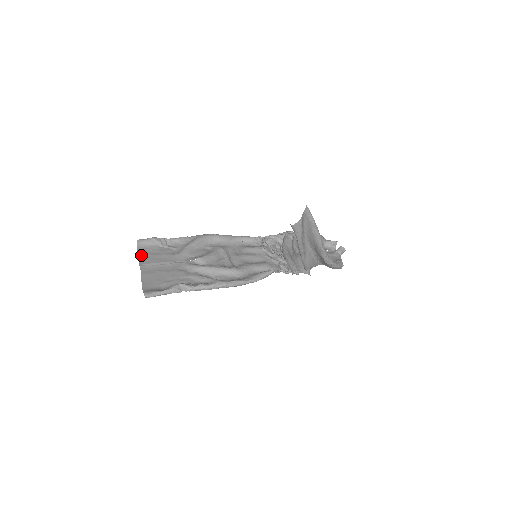
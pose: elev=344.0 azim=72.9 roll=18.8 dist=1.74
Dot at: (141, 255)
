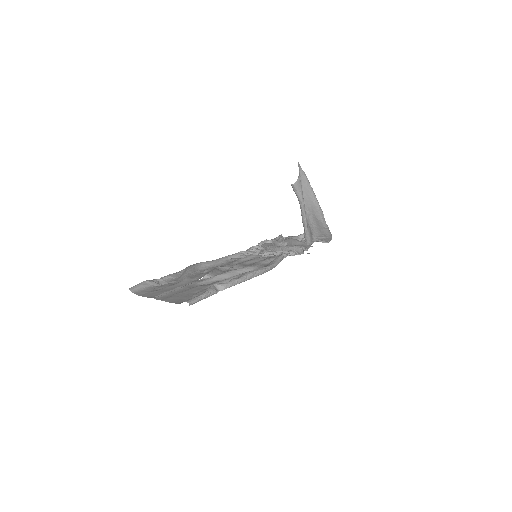
Dot at: (144, 295)
